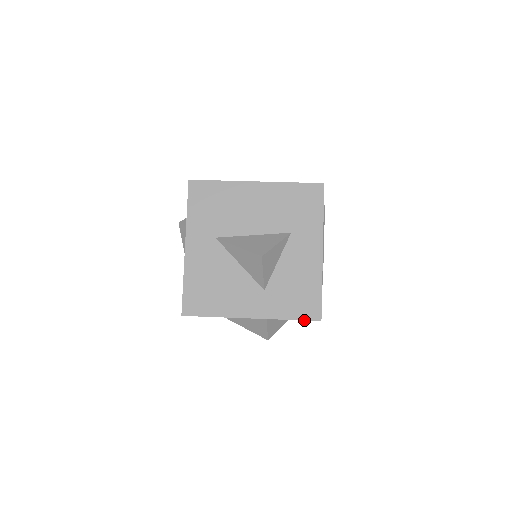
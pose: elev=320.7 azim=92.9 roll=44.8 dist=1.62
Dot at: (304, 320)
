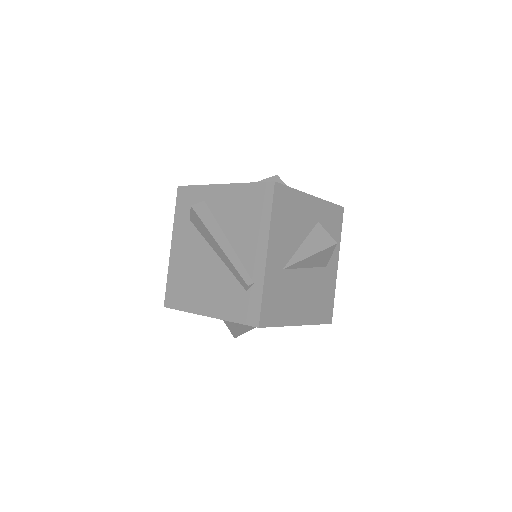
Dot at: (337, 205)
